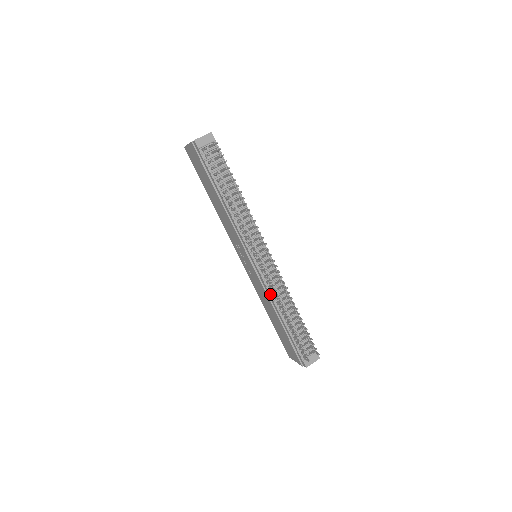
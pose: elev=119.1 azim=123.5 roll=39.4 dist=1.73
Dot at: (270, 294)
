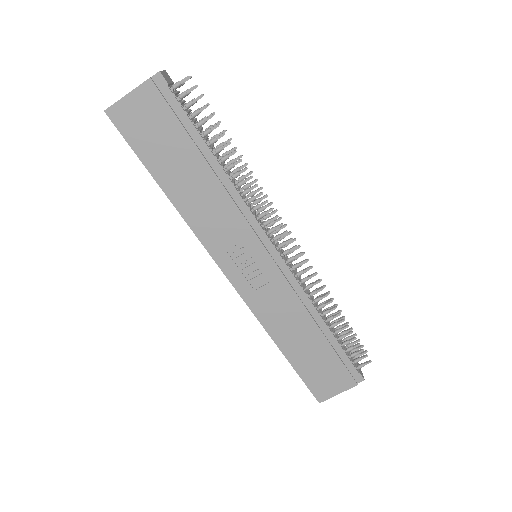
Dot at: (304, 292)
